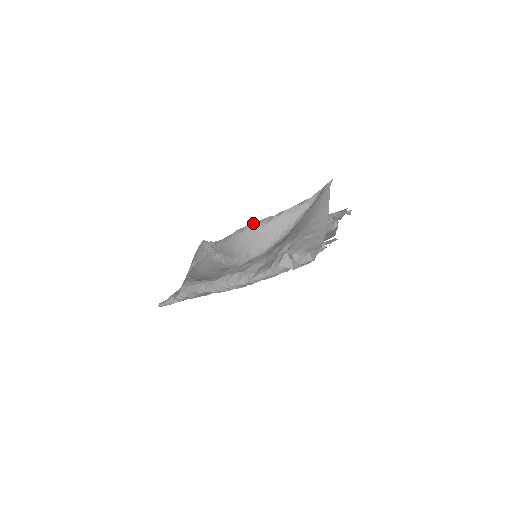
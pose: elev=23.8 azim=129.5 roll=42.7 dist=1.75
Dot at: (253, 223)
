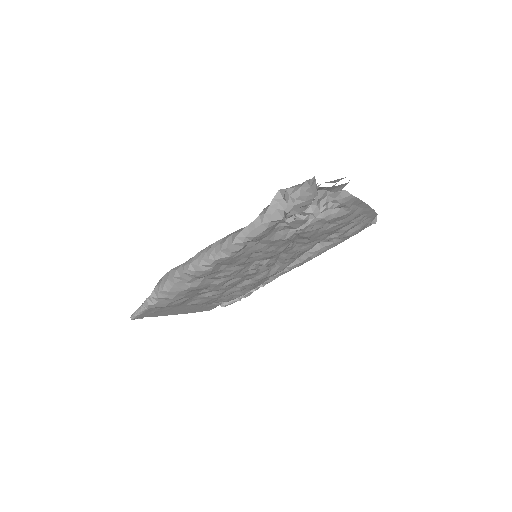
Dot at: occluded
